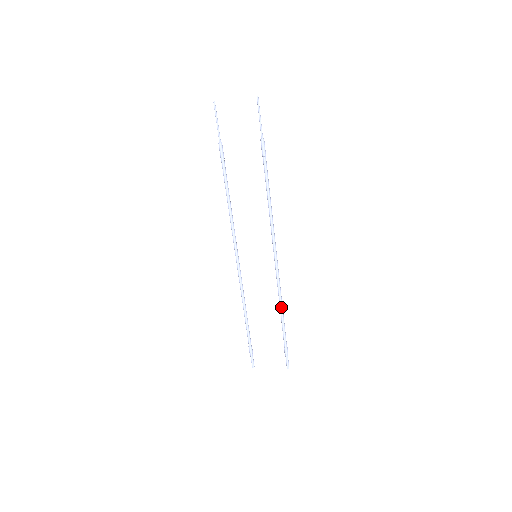
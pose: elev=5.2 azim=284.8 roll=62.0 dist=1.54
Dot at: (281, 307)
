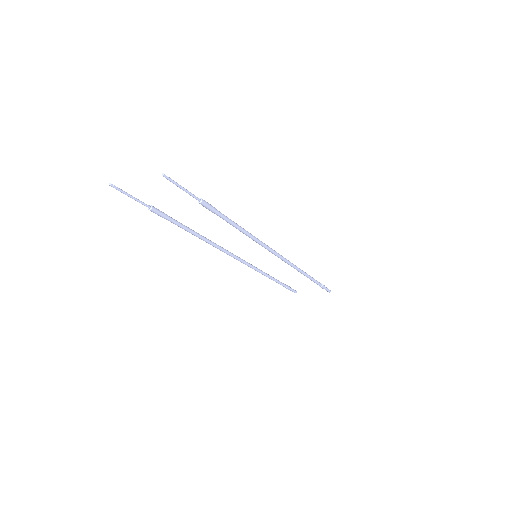
Dot at: (303, 274)
